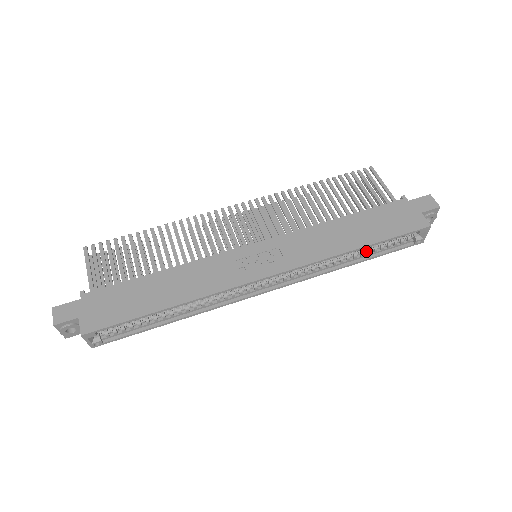
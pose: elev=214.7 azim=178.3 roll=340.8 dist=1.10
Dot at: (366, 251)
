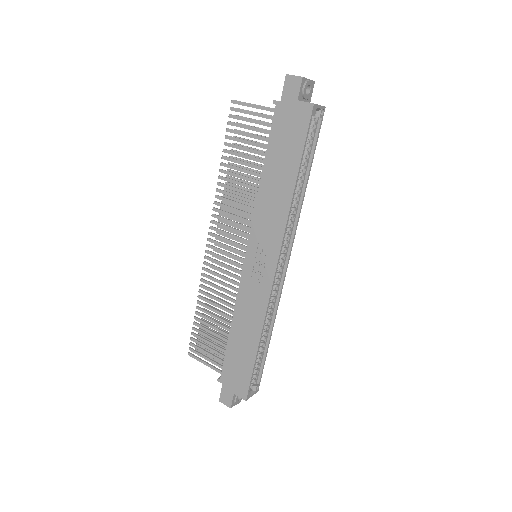
Dot at: (302, 170)
